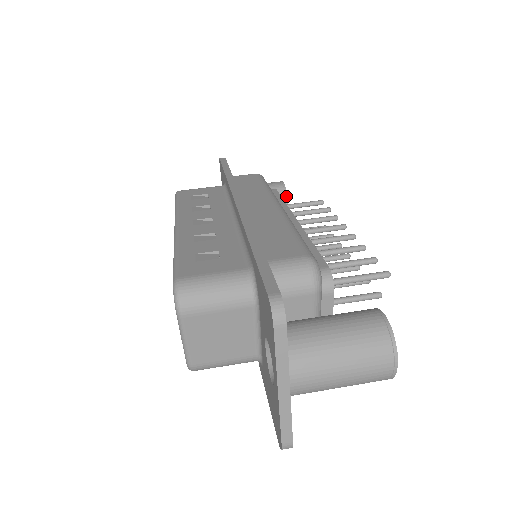
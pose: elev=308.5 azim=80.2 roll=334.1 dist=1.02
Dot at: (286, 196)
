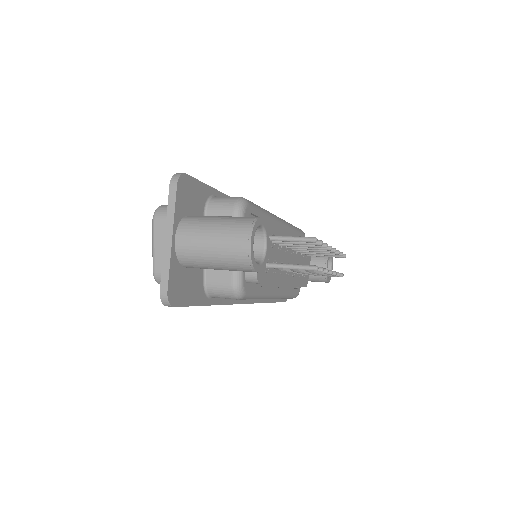
Dot at: (327, 259)
